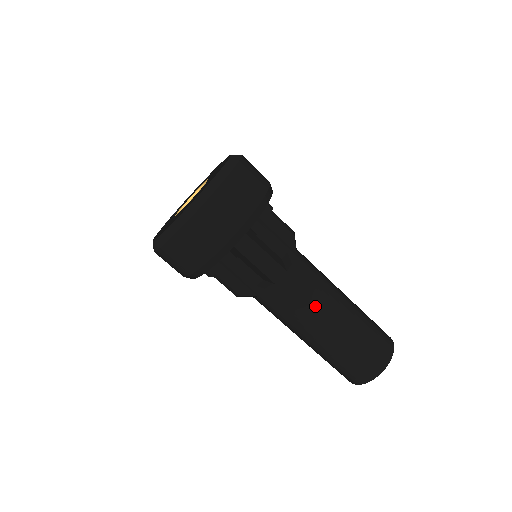
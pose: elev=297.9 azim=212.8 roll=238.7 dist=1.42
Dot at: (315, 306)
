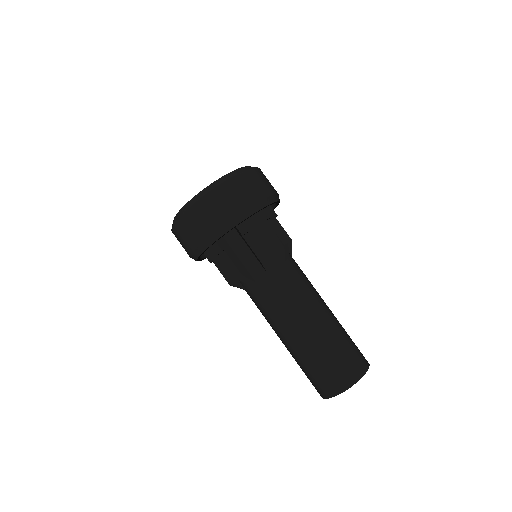
Dot at: (287, 311)
